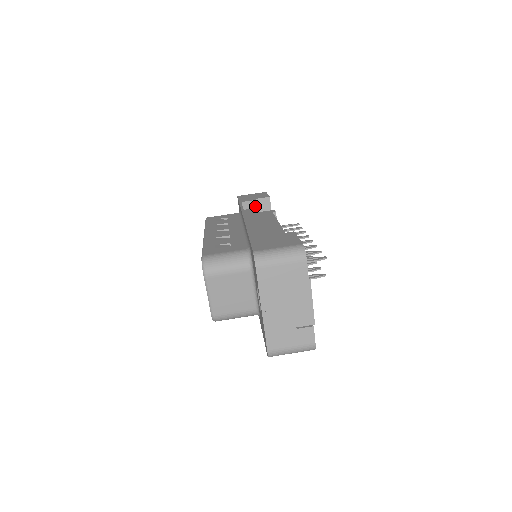
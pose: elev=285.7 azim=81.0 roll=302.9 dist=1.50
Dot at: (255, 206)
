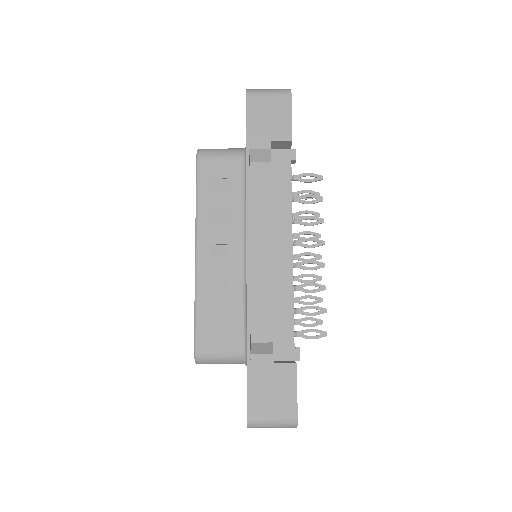
Dot at: (268, 159)
